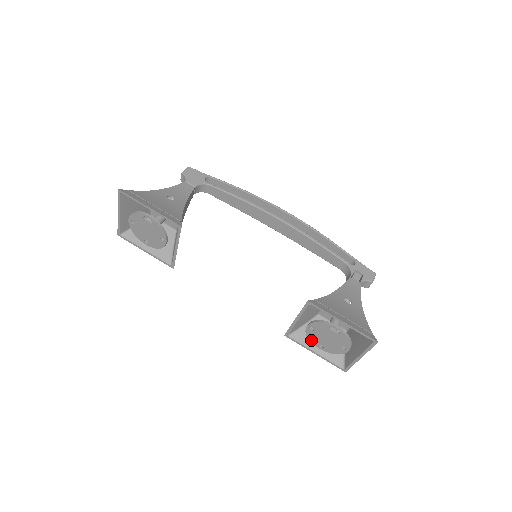
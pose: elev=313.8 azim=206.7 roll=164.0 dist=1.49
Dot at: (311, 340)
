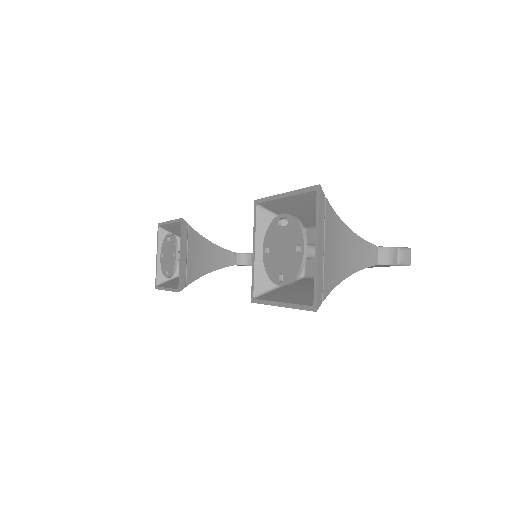
Dot at: (271, 277)
